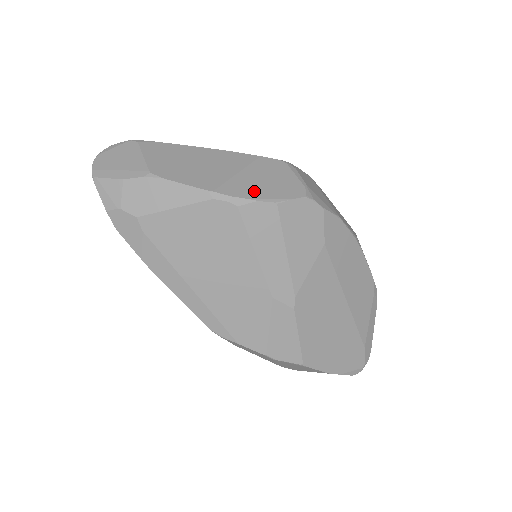
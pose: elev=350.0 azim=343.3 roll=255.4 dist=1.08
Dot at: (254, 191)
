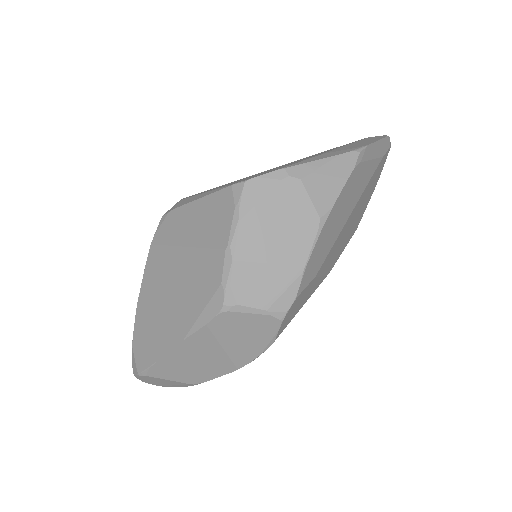
Dot at: (252, 349)
